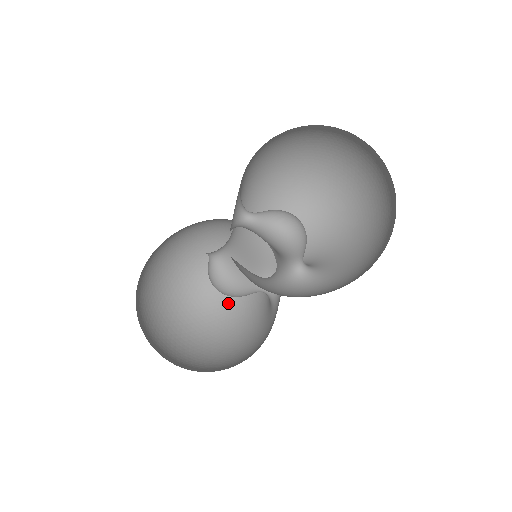
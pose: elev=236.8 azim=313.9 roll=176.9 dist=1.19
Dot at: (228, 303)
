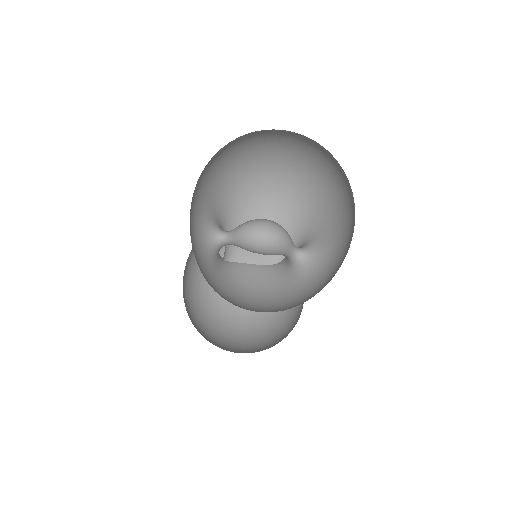
Dot at: occluded
